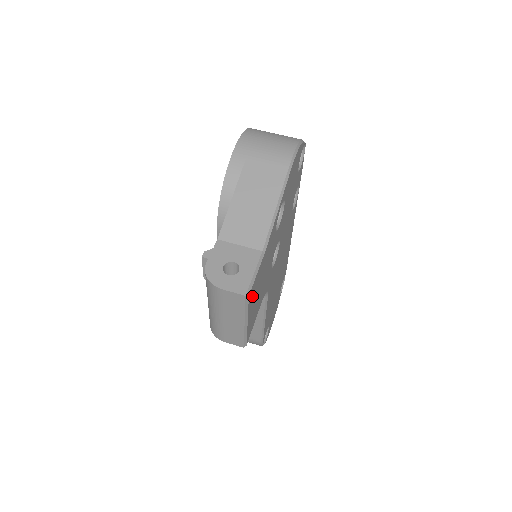
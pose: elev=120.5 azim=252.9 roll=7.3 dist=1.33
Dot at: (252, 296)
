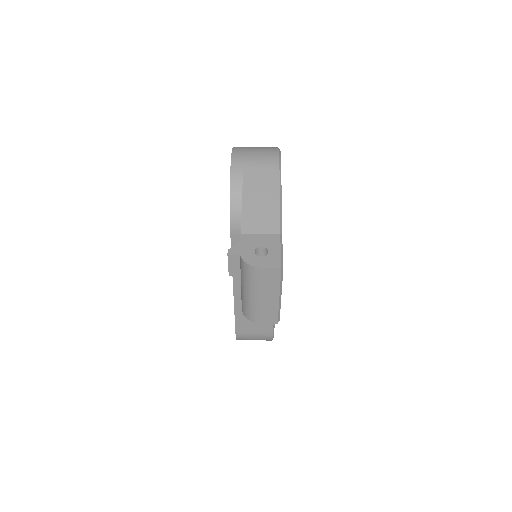
Dot at: occluded
